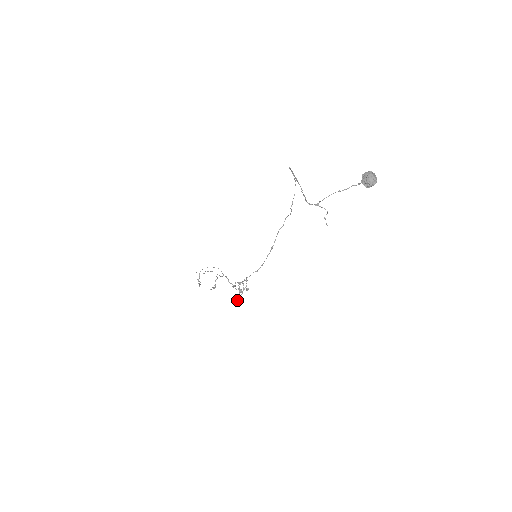
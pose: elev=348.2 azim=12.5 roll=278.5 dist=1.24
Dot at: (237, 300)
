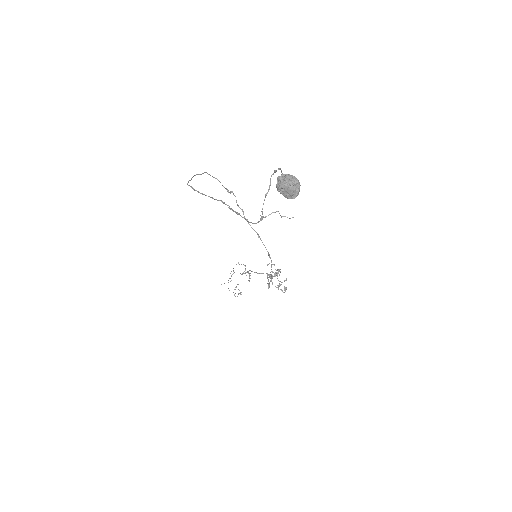
Dot at: occluded
